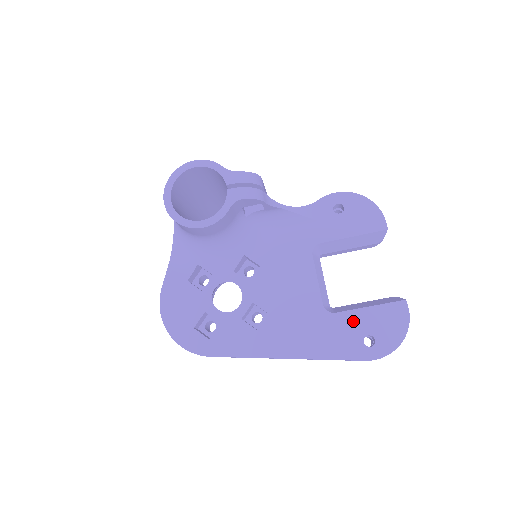
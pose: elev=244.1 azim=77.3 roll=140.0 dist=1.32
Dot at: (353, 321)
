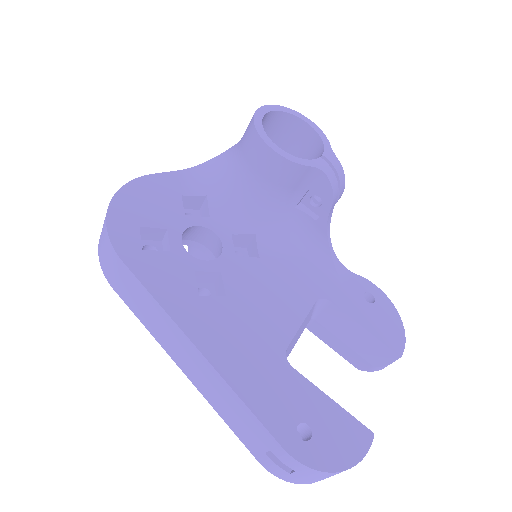
Dot at: (304, 394)
